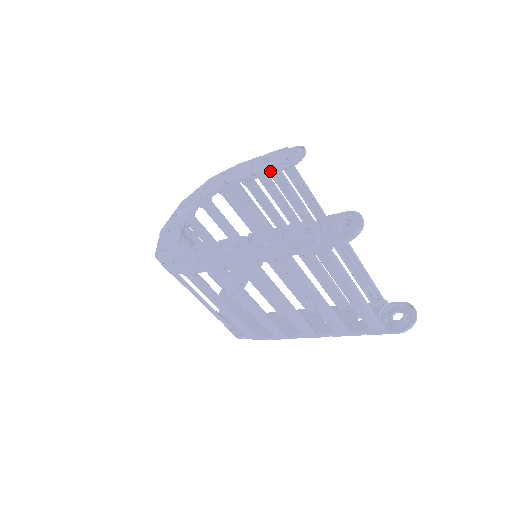
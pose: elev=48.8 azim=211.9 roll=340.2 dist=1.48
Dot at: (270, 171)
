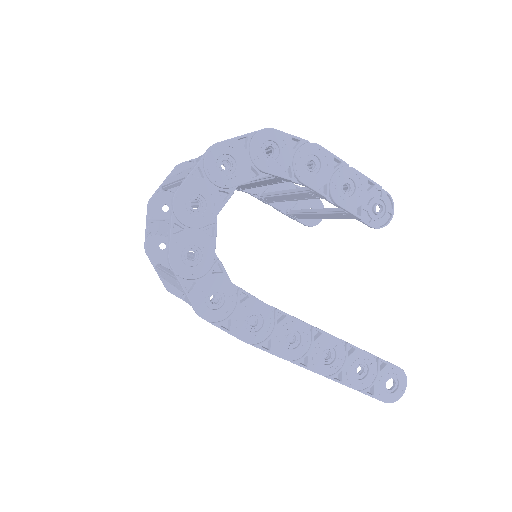
Dot at: (352, 215)
